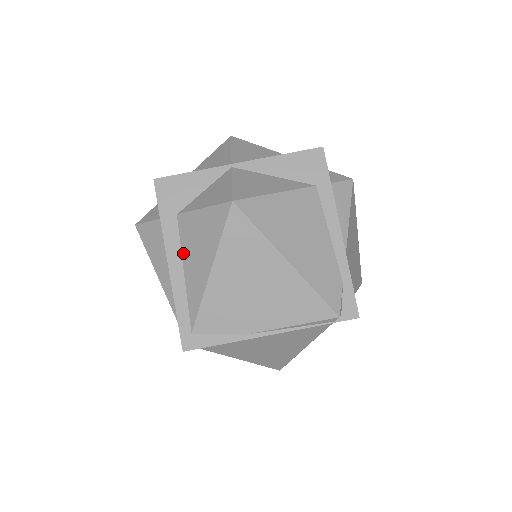
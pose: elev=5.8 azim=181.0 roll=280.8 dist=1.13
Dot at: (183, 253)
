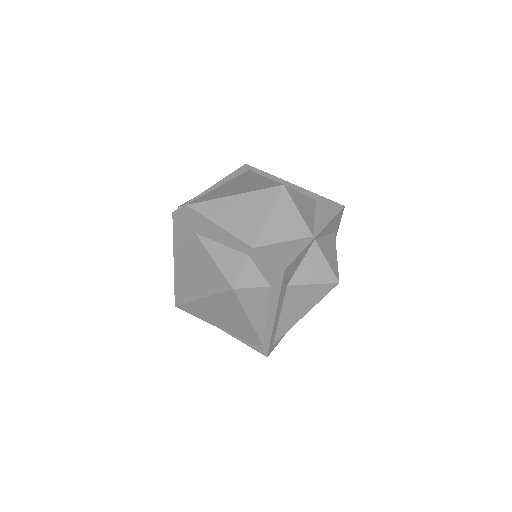
Dot at: (284, 307)
